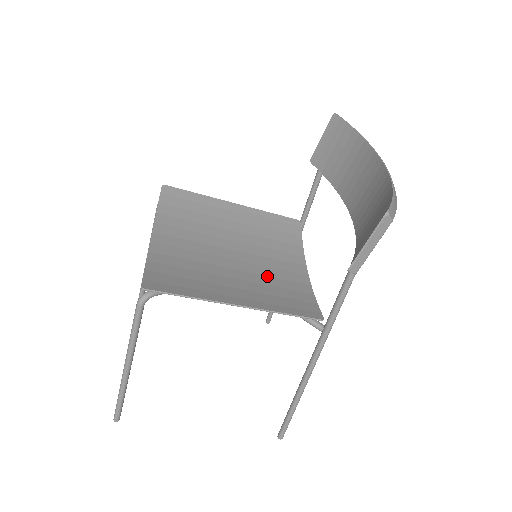
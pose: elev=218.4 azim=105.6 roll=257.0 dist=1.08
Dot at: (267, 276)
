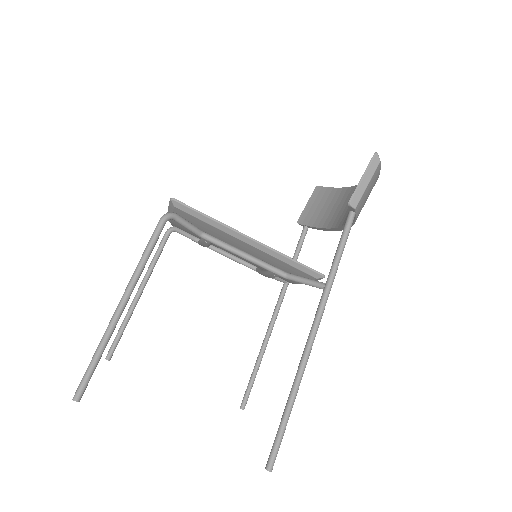
Dot at: occluded
